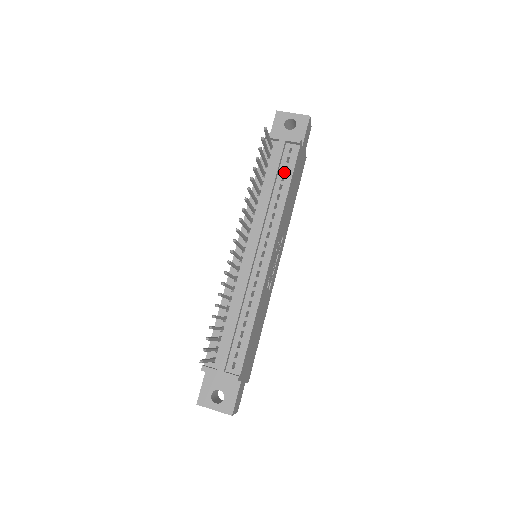
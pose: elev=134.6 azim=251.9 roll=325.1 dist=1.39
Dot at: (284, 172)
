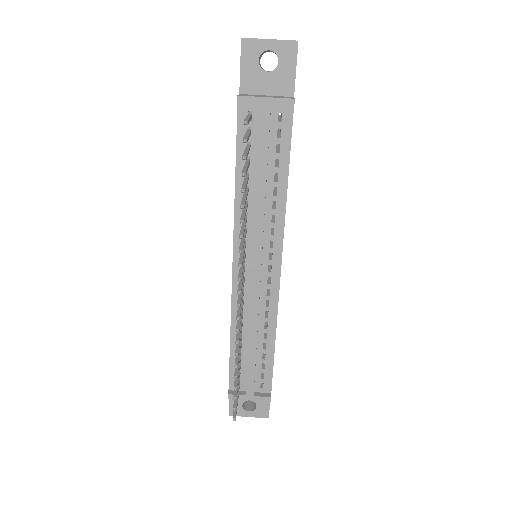
Dot at: (277, 154)
